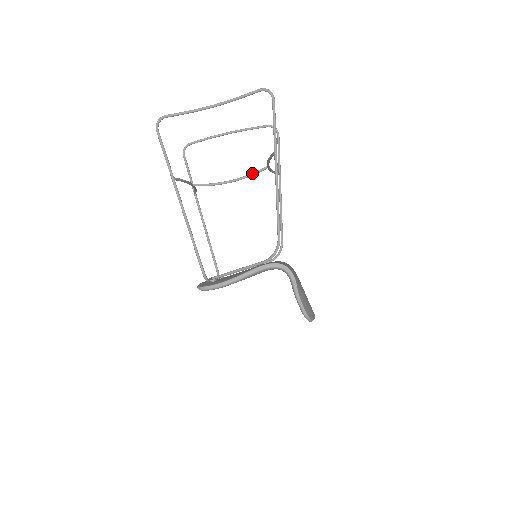
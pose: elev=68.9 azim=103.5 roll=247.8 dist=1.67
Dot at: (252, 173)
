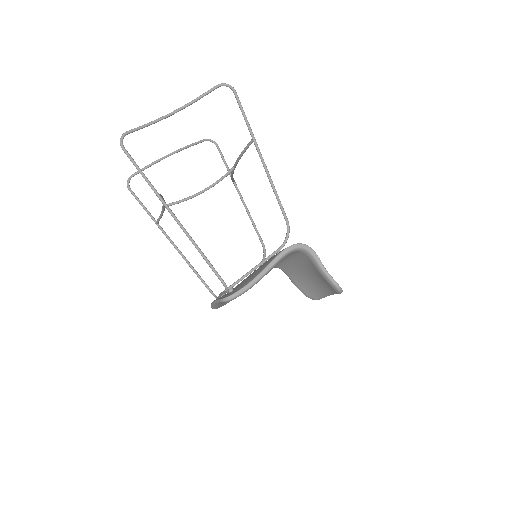
Dot at: (222, 177)
